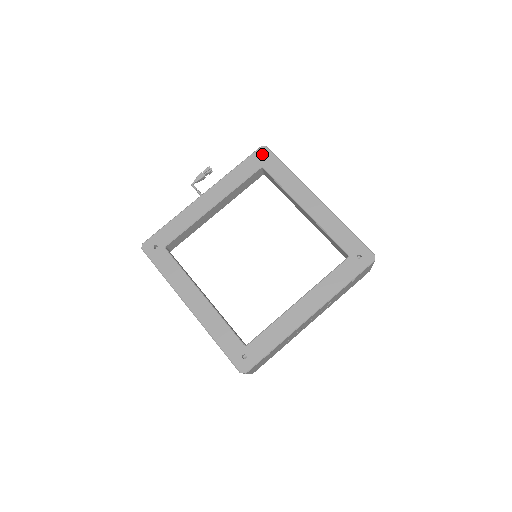
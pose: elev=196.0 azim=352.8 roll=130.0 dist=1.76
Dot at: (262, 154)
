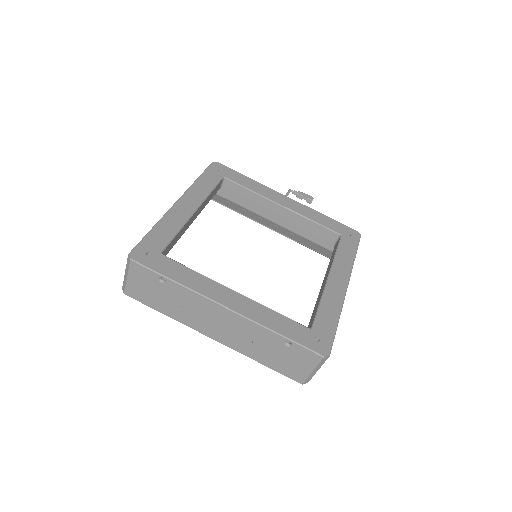
Dot at: (352, 233)
